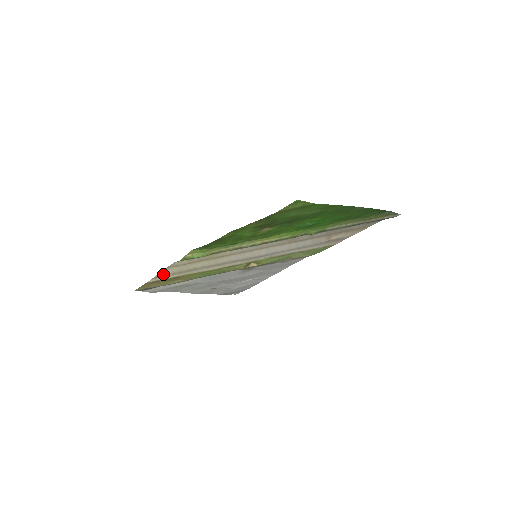
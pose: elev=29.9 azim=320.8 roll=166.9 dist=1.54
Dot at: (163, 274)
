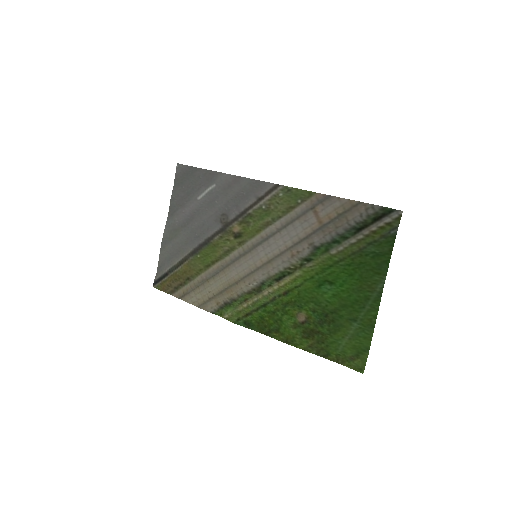
Dot at: (188, 297)
